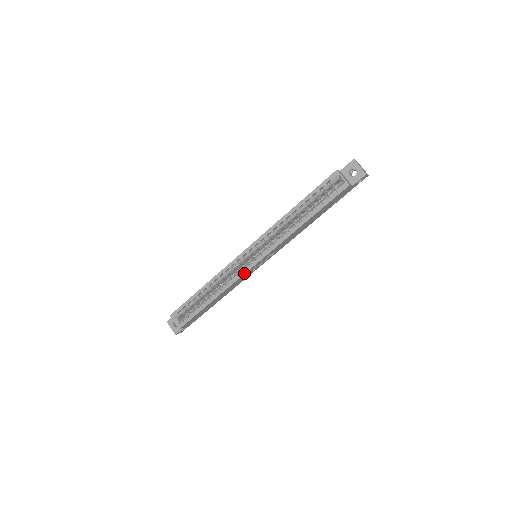
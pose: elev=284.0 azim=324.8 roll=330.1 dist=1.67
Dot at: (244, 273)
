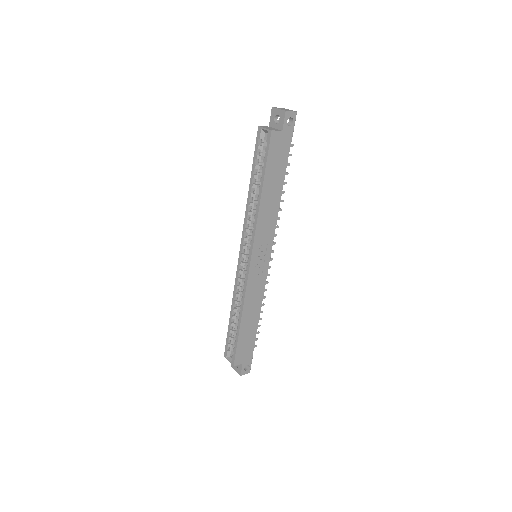
Dot at: (247, 277)
